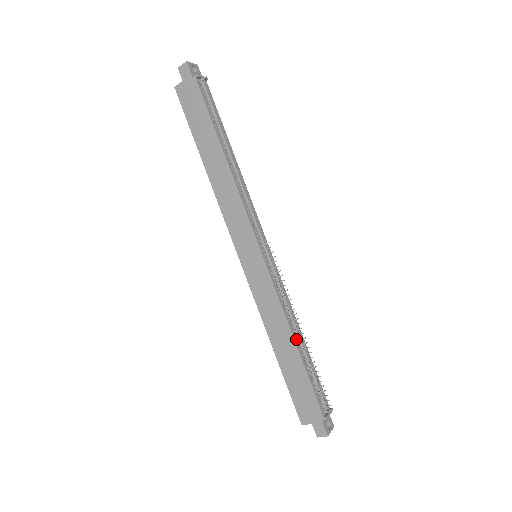
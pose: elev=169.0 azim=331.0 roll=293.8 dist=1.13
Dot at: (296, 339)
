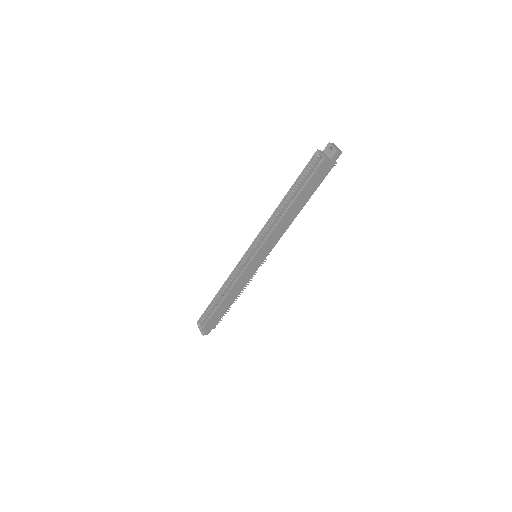
Dot at: (235, 296)
